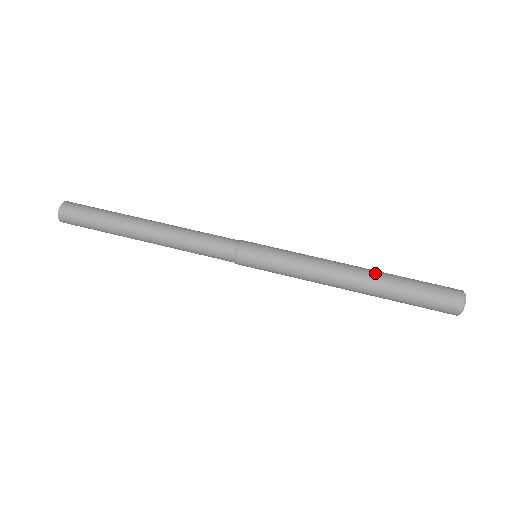
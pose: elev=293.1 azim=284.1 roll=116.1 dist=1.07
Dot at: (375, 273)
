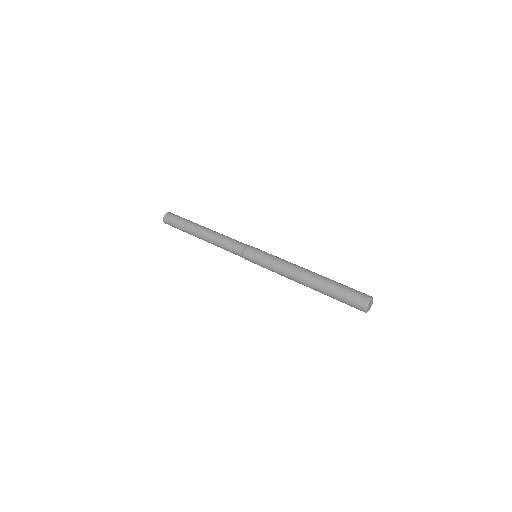
Dot at: (316, 279)
